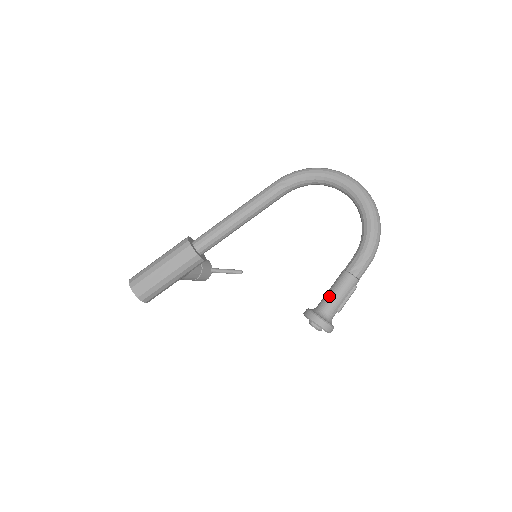
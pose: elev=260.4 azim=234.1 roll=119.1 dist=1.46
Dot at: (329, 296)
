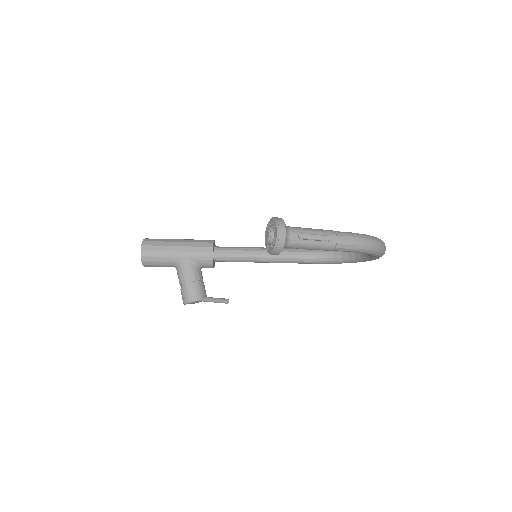
Dot at: occluded
